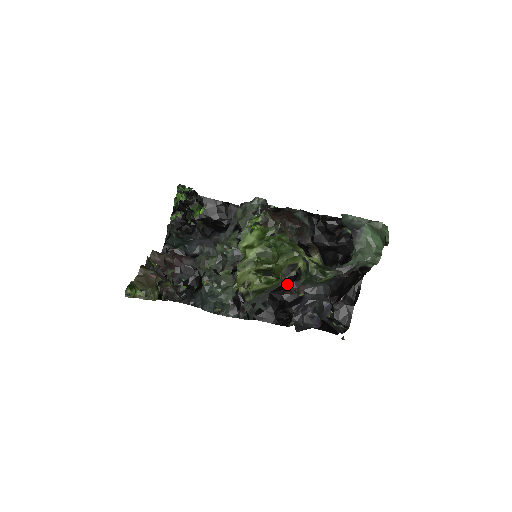
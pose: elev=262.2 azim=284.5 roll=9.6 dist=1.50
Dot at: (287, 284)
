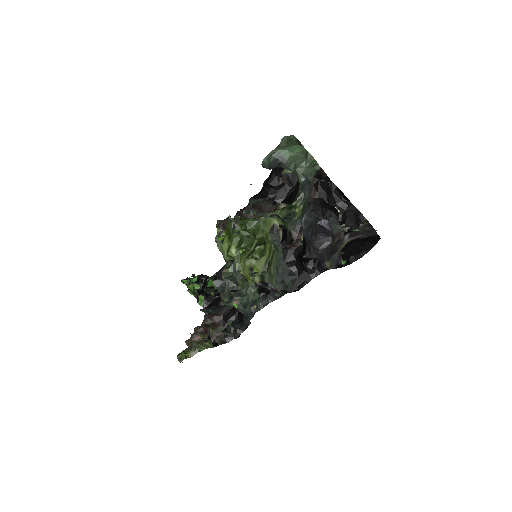
Dot at: (285, 244)
